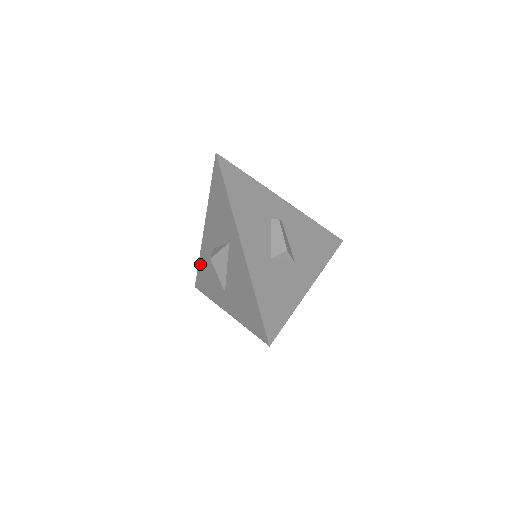
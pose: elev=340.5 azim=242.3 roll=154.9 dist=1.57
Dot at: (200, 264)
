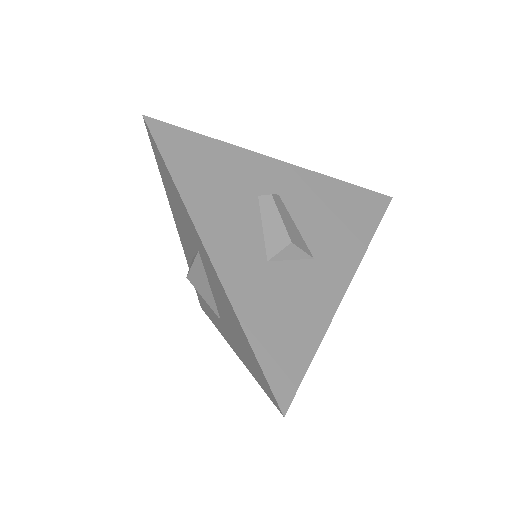
Dot at: occluded
